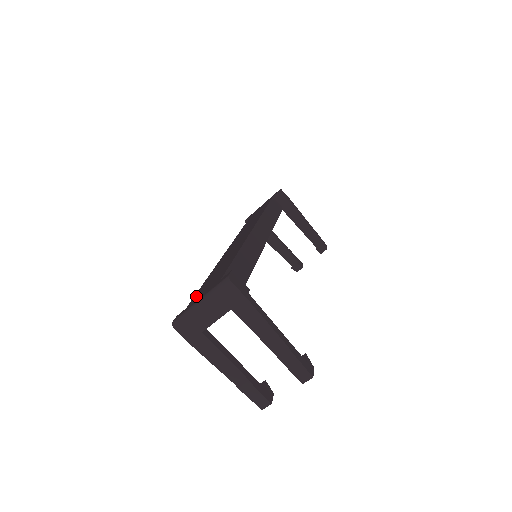
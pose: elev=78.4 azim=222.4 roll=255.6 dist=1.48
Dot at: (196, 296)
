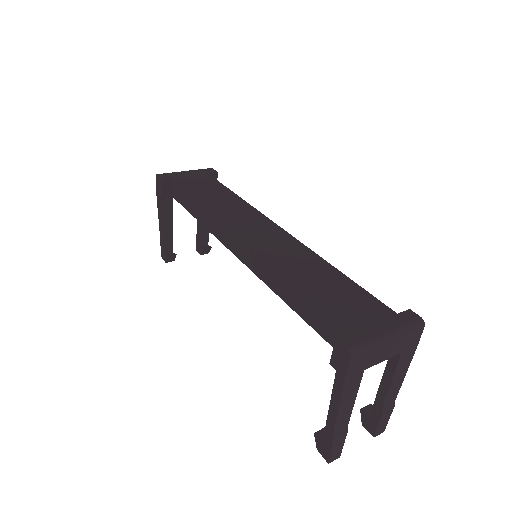
Dot at: (344, 316)
